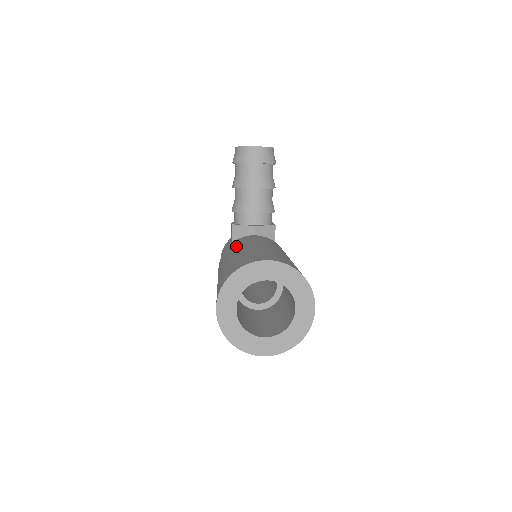
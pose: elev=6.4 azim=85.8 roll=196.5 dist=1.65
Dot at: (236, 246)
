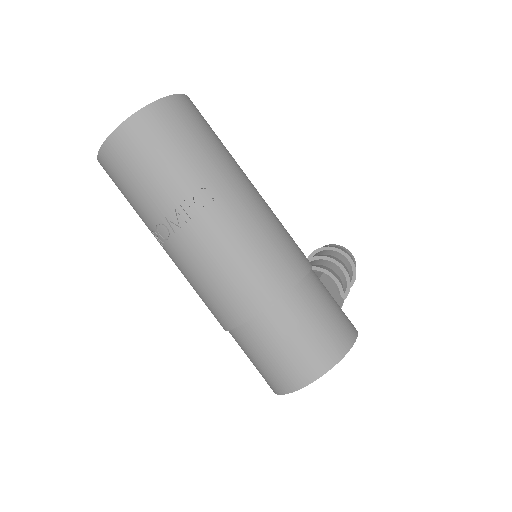
Dot at: occluded
